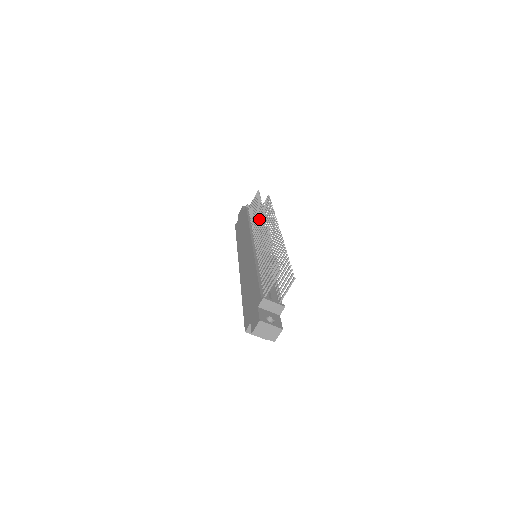
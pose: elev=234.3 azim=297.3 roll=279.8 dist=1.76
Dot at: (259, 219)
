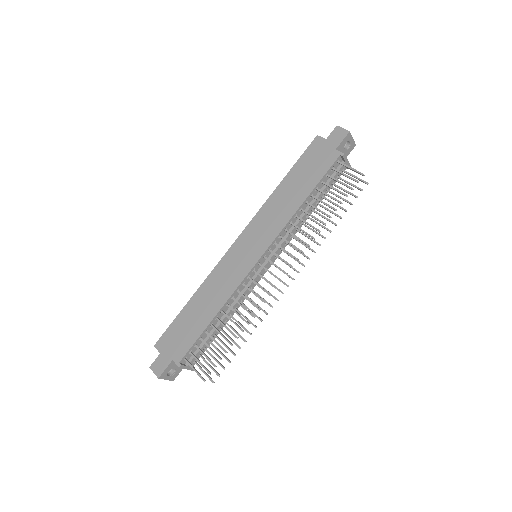
Dot at: (299, 240)
